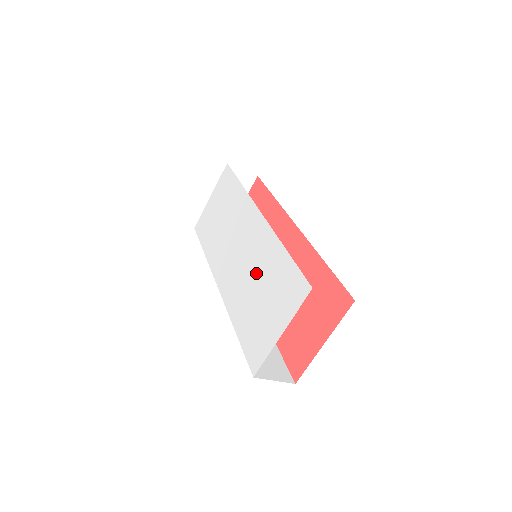
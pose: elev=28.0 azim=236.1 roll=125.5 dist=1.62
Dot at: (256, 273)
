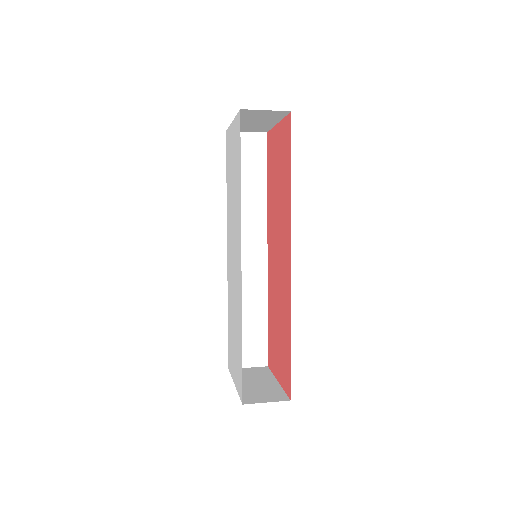
Dot at: (235, 310)
